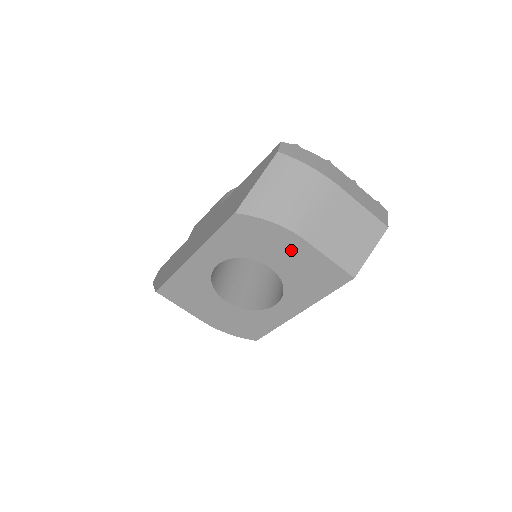
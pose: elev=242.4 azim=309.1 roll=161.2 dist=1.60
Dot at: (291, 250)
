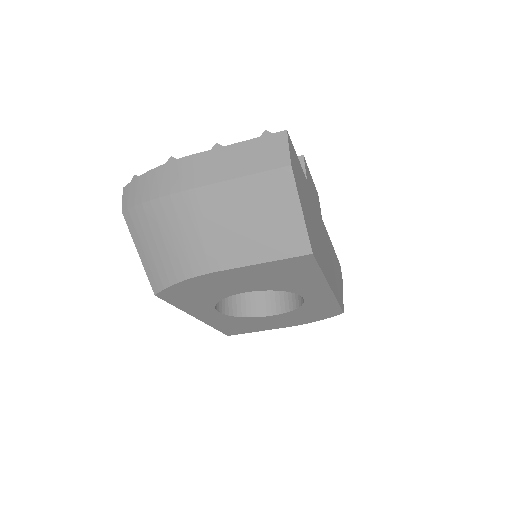
Dot at: (230, 279)
